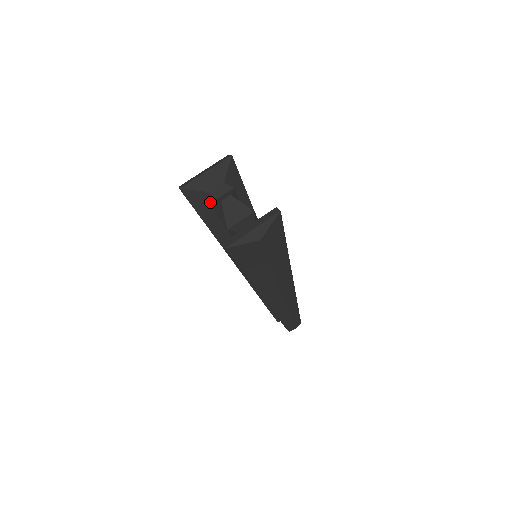
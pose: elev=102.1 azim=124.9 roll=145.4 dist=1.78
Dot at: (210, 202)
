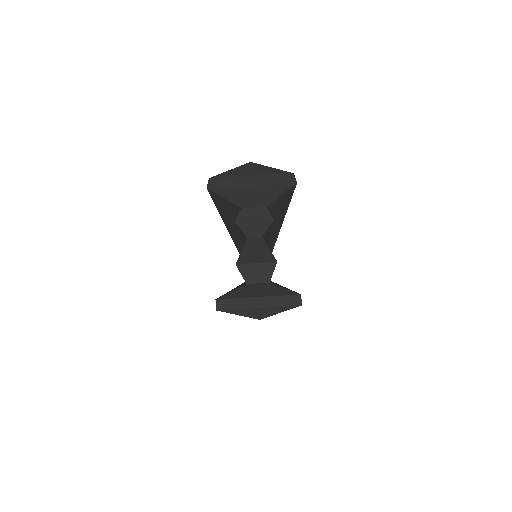
Dot at: (235, 221)
